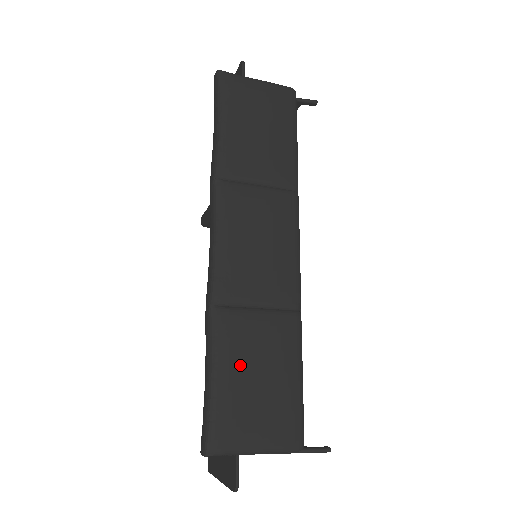
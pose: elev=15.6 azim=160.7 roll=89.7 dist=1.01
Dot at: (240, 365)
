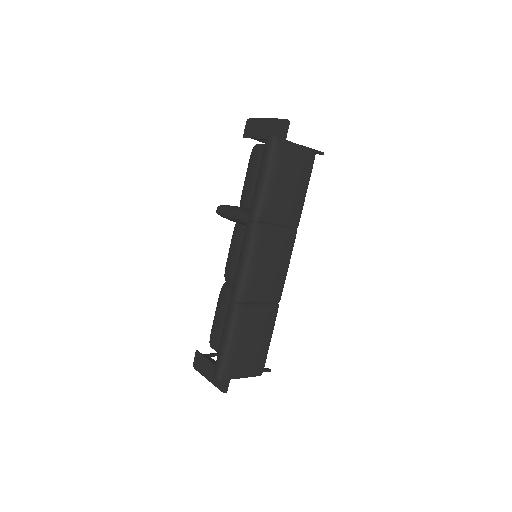
Dot at: (245, 336)
